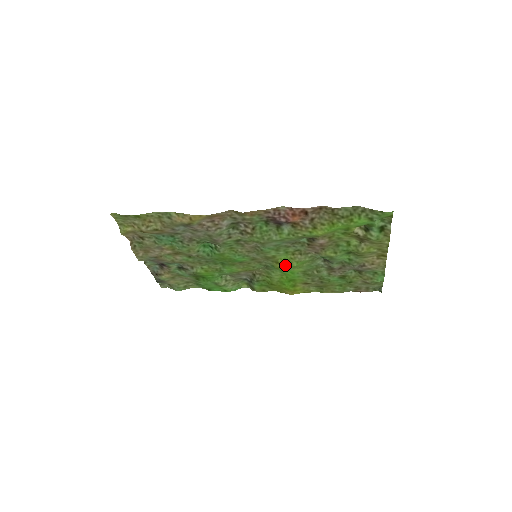
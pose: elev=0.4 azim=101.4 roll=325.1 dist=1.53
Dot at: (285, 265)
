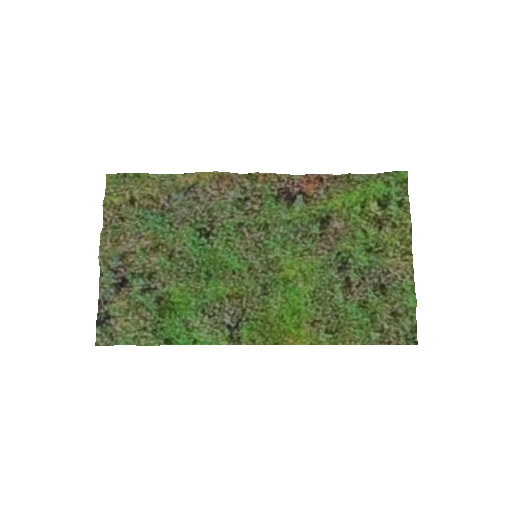
Dot at: (291, 269)
